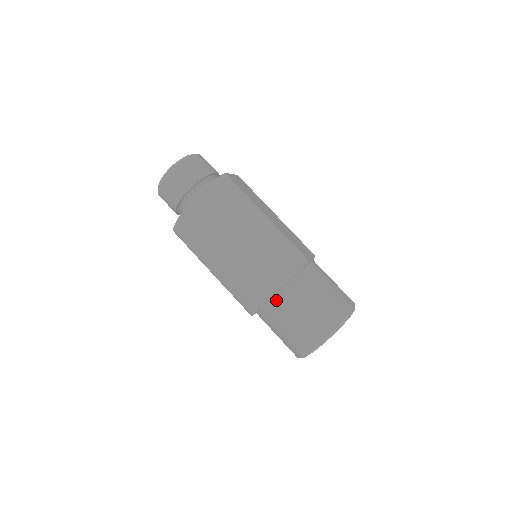
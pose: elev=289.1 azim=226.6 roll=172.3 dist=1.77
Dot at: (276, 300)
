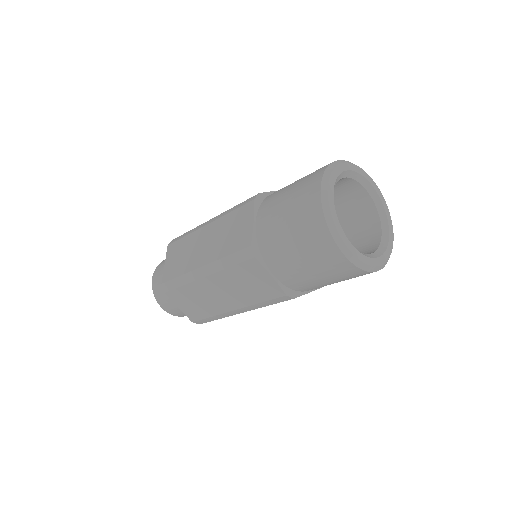
Dot at: (265, 252)
